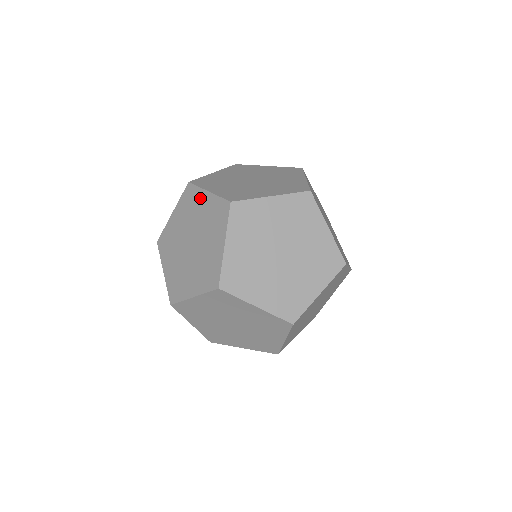
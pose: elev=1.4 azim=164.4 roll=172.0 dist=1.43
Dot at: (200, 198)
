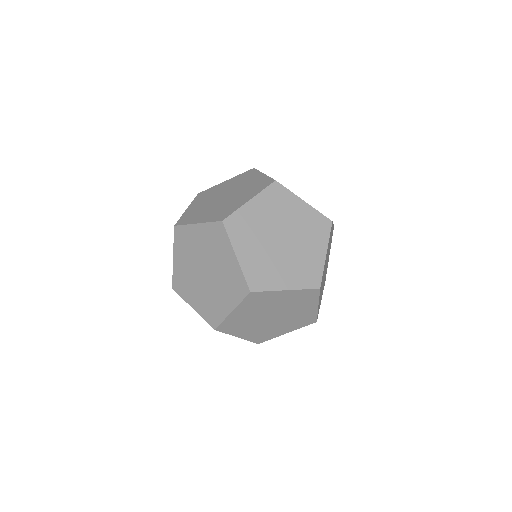
Dot at: (294, 203)
